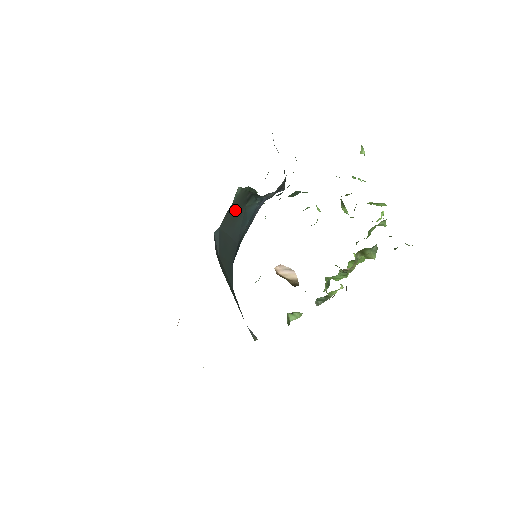
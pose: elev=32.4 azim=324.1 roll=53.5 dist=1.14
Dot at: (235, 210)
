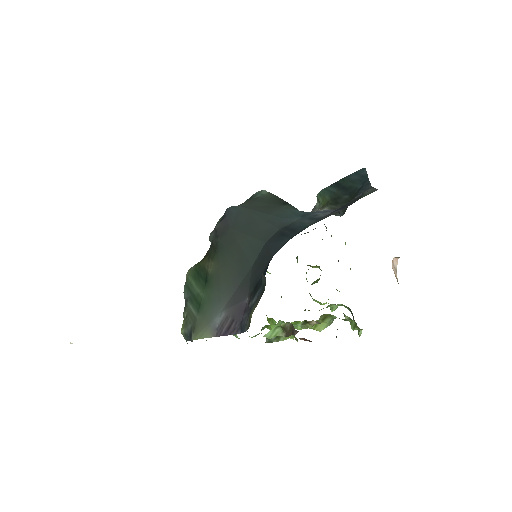
Dot at: (265, 203)
